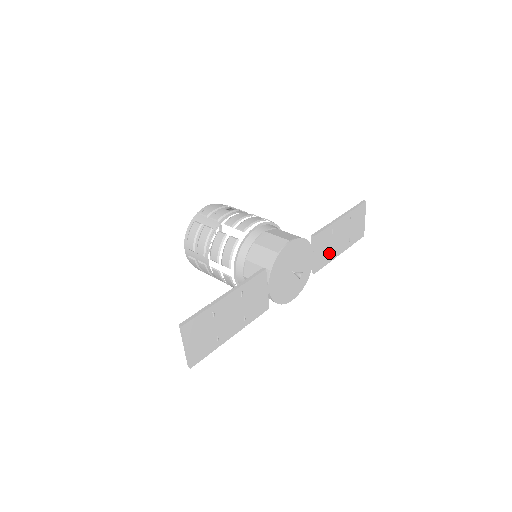
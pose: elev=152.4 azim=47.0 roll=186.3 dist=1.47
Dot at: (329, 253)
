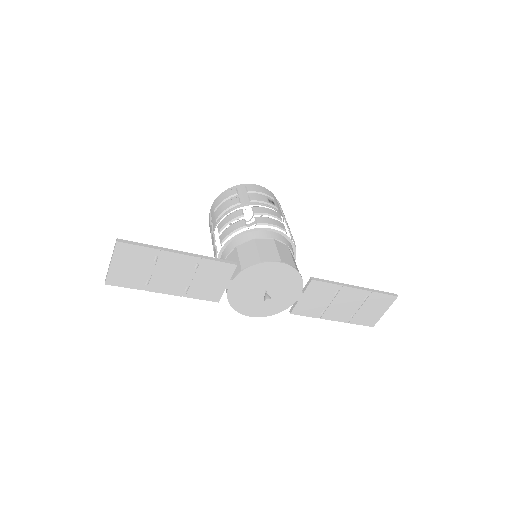
Dot at: (320, 309)
